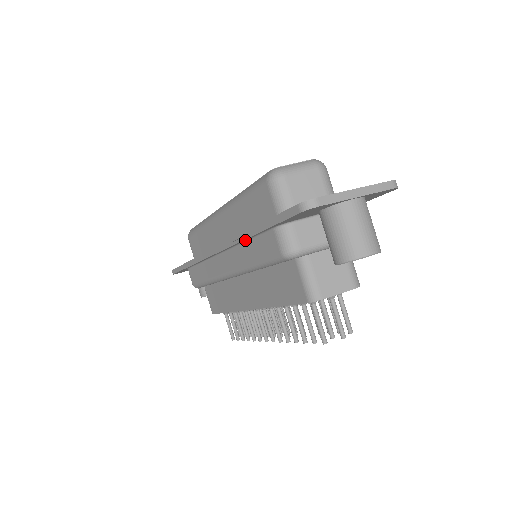
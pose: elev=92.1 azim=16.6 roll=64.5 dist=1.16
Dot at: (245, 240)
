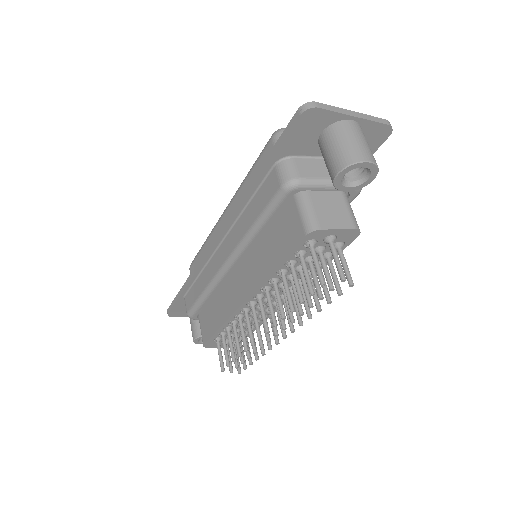
Dot at: (246, 202)
